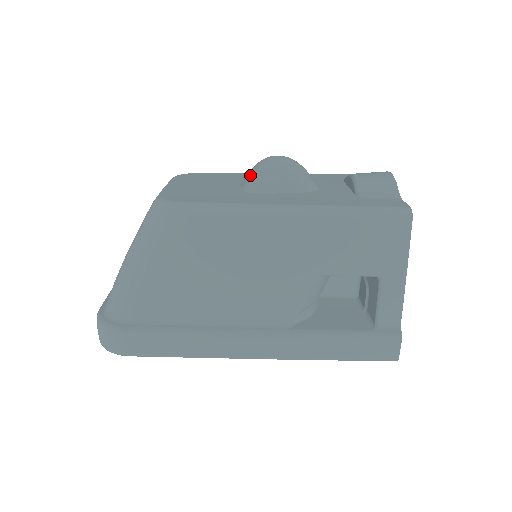
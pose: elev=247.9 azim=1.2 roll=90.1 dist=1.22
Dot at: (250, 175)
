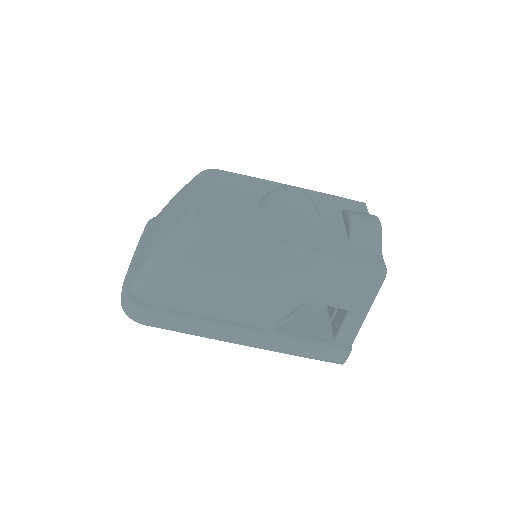
Dot at: (269, 202)
